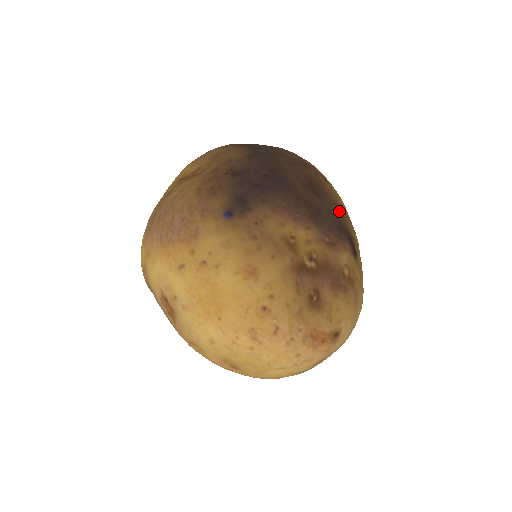
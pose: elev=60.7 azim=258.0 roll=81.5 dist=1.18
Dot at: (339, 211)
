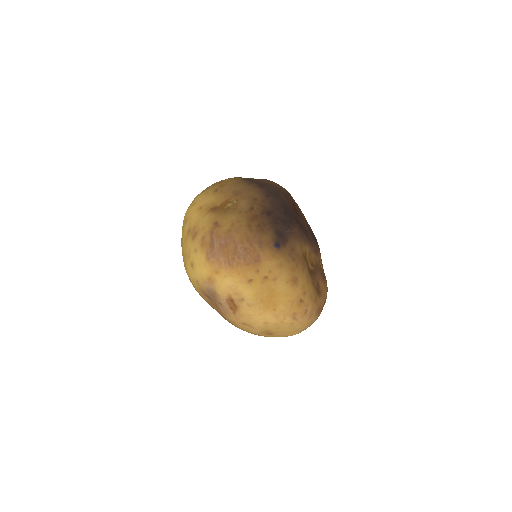
Dot at: (308, 224)
